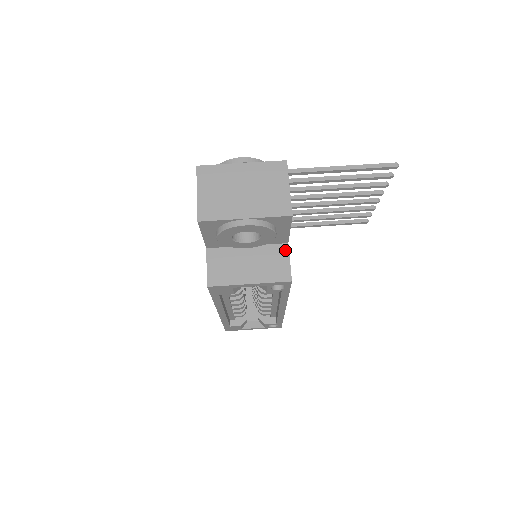
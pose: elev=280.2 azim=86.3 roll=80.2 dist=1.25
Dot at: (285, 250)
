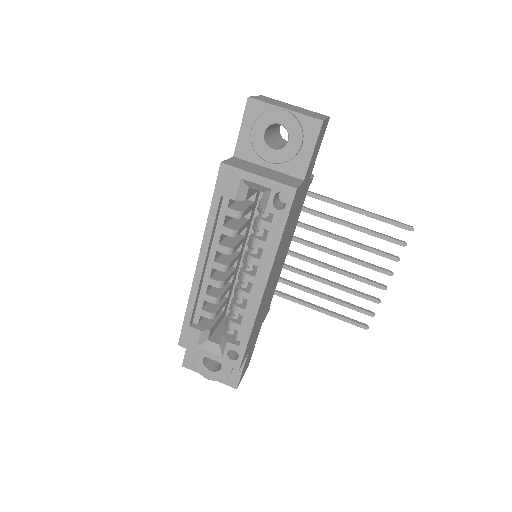
Dot at: (299, 180)
